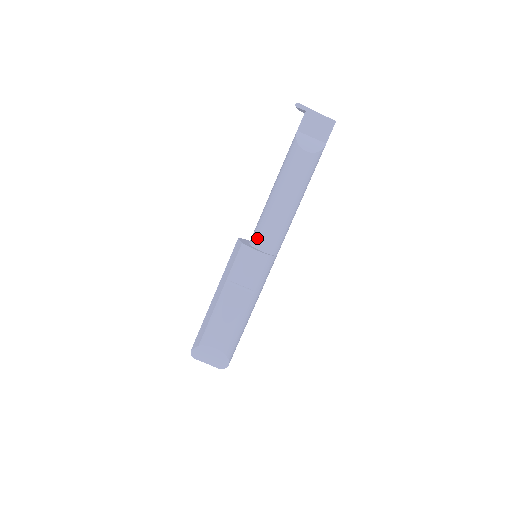
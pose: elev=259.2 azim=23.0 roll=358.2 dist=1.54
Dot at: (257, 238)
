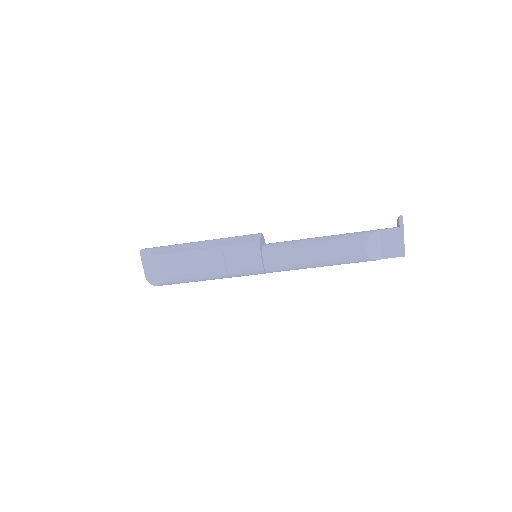
Dot at: (271, 251)
